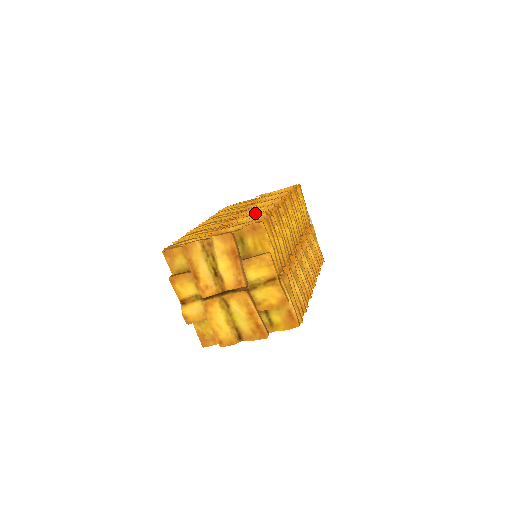
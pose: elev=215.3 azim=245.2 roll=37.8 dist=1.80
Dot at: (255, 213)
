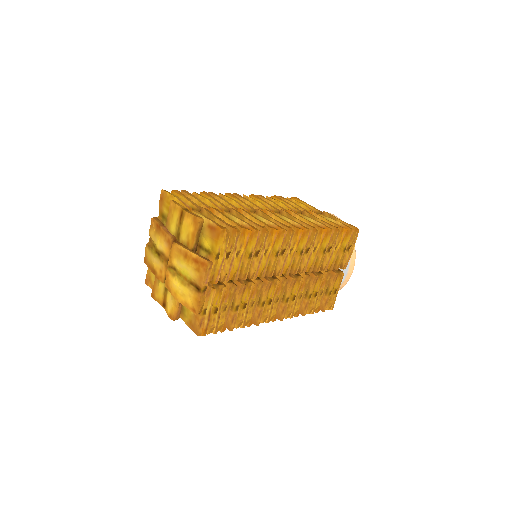
Dot at: occluded
